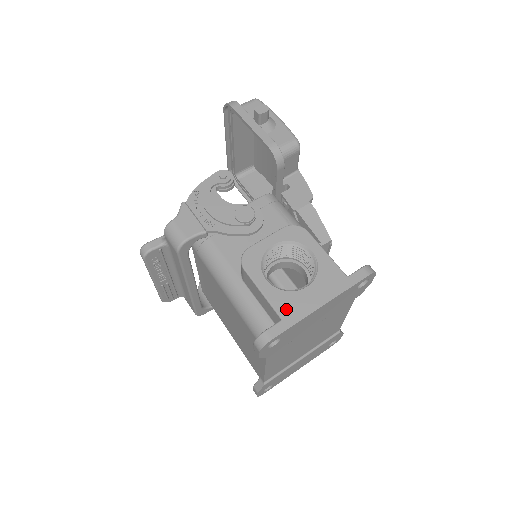
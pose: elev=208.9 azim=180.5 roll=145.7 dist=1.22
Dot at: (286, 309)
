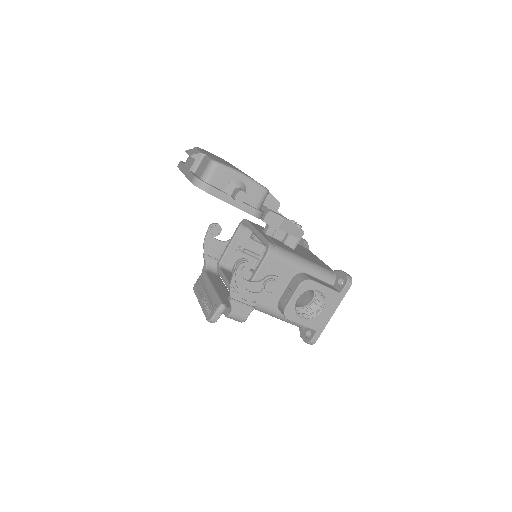
Dot at: (317, 326)
